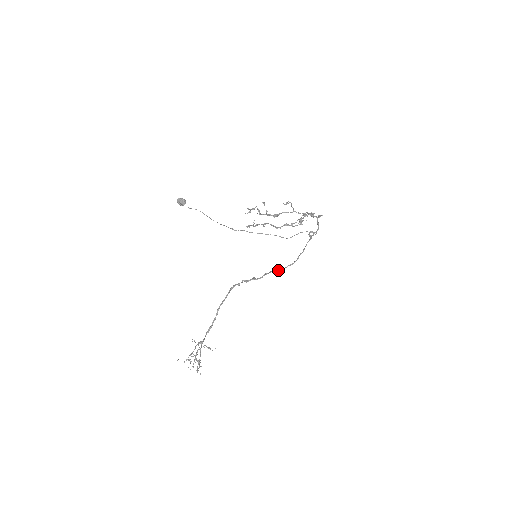
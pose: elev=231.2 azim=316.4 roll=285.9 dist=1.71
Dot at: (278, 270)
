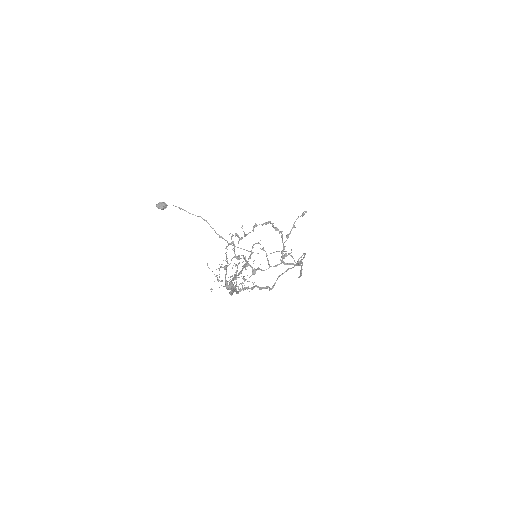
Dot at: (287, 269)
